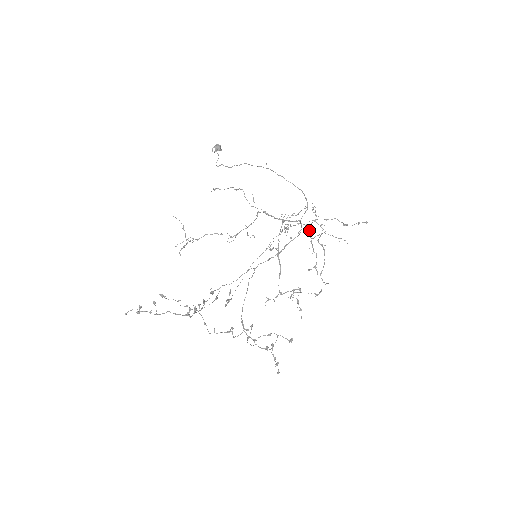
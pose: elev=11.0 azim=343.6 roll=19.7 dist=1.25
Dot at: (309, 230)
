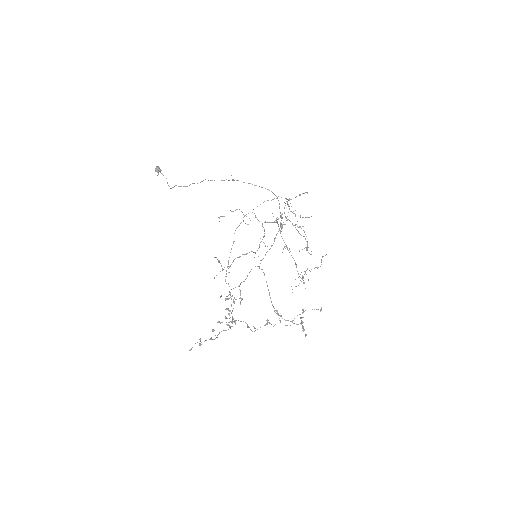
Dot at: (289, 220)
